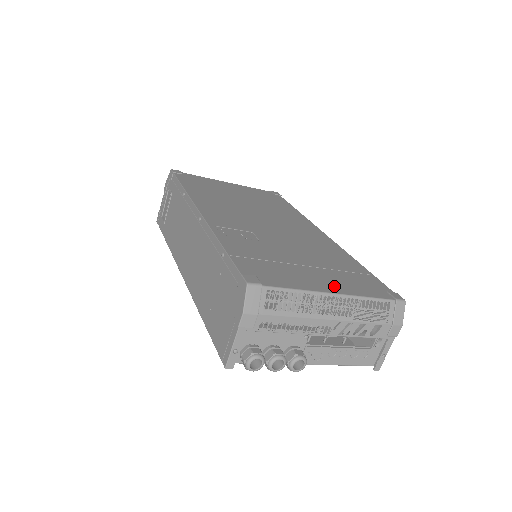
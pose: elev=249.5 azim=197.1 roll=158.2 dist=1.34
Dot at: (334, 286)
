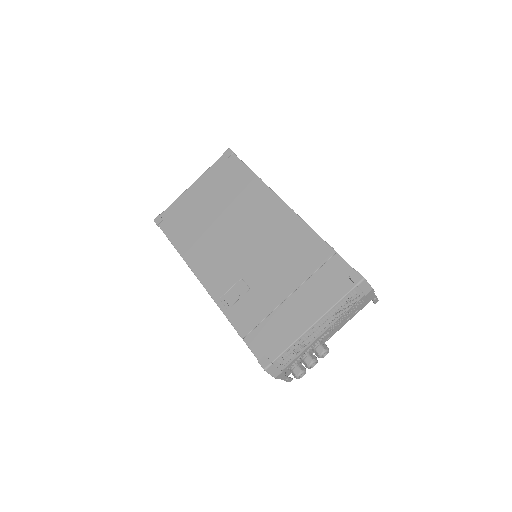
Dot at: (312, 311)
